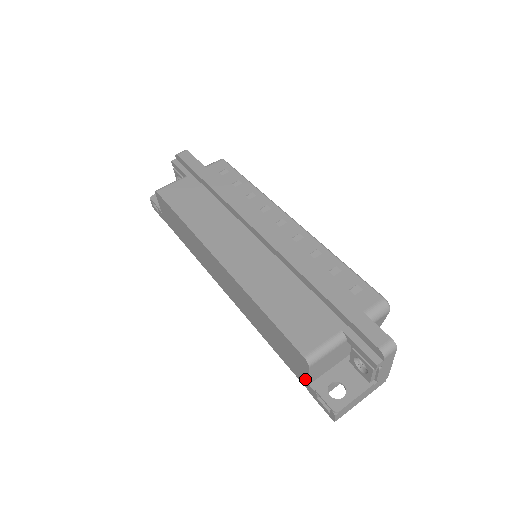
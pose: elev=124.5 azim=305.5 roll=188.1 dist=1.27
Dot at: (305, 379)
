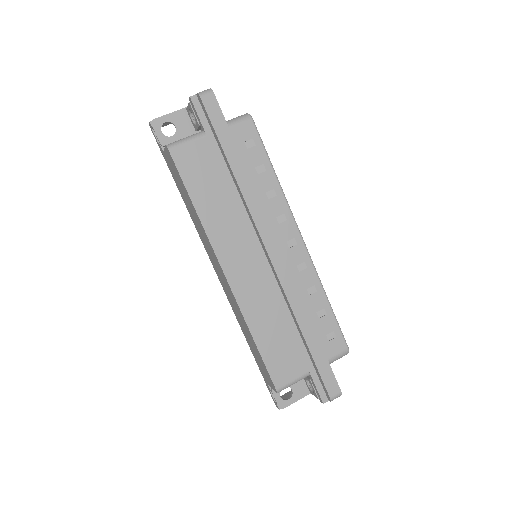
Dot at: (267, 381)
